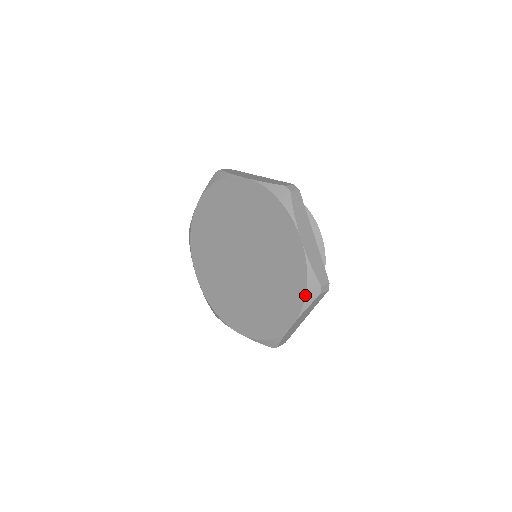
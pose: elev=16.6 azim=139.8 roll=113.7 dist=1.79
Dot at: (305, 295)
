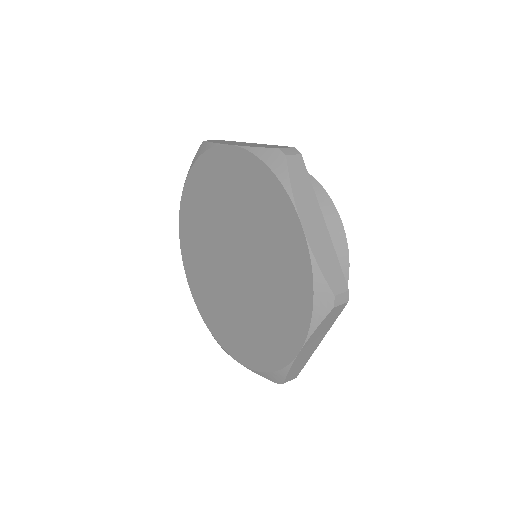
Dot at: (312, 309)
